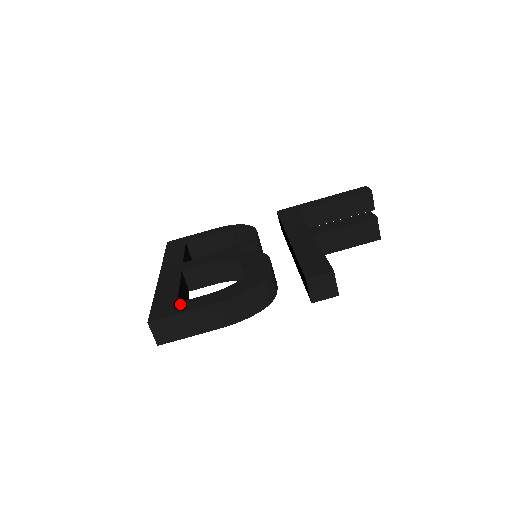
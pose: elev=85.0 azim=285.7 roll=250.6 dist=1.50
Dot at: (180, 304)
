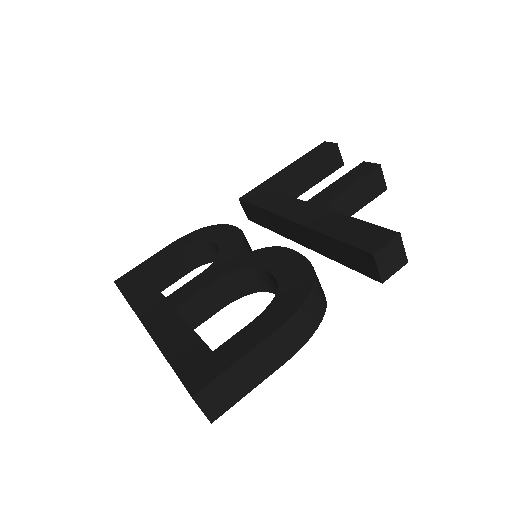
Dot at: (220, 351)
